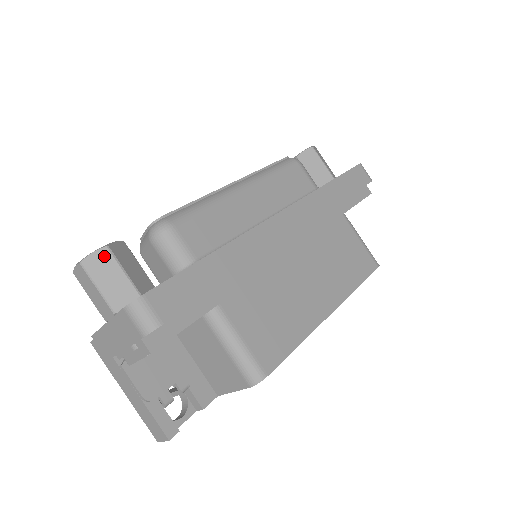
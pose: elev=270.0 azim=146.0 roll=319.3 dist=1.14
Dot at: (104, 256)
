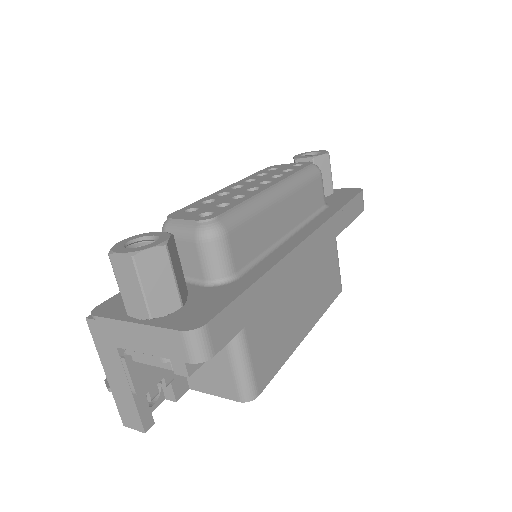
Dot at: (160, 255)
